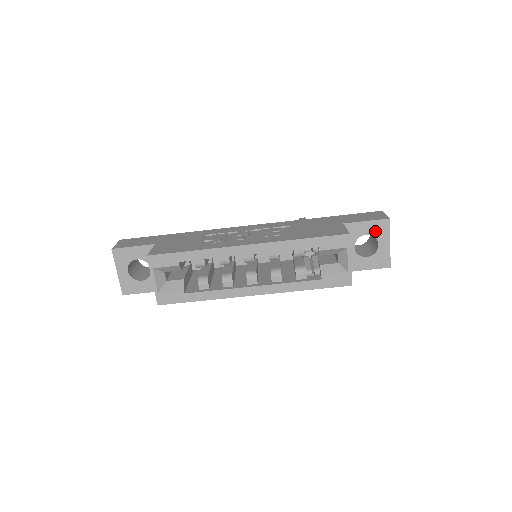
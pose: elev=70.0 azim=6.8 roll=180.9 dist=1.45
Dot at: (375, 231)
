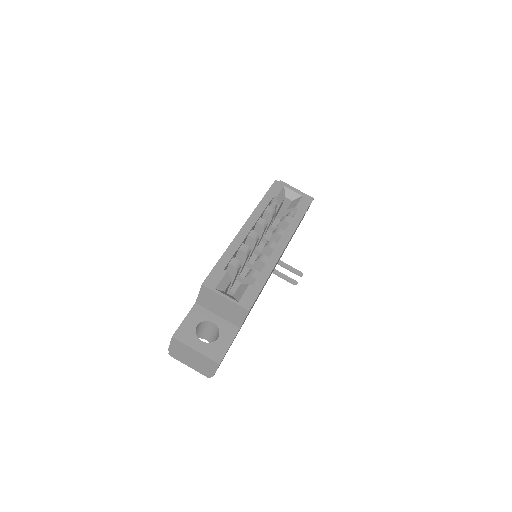
Dot at: occluded
